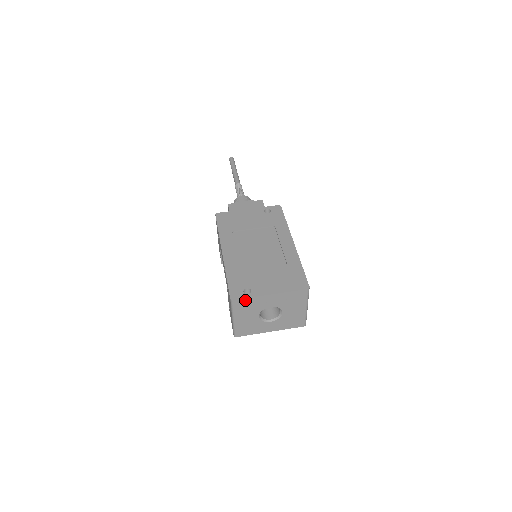
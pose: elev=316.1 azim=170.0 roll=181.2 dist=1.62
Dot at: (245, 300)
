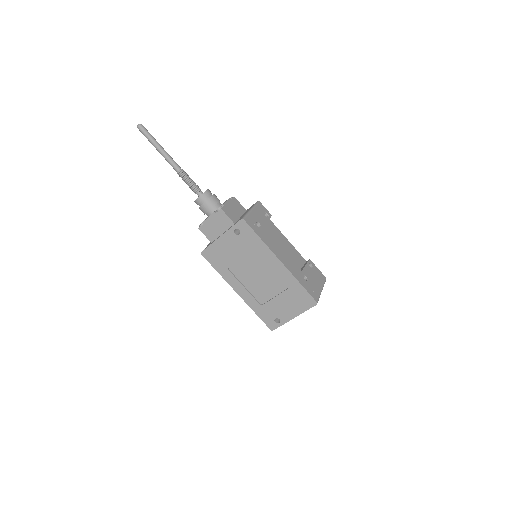
Dot at: (280, 325)
